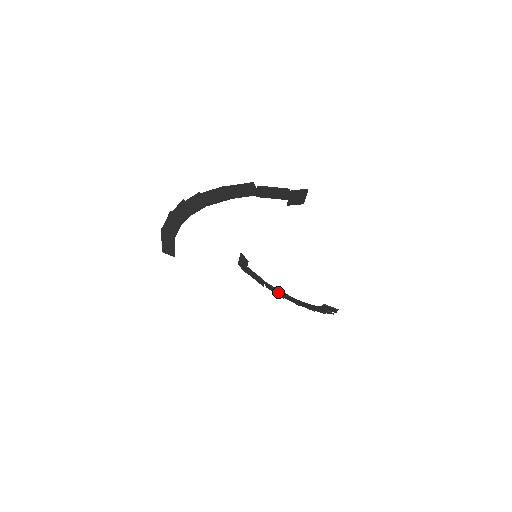
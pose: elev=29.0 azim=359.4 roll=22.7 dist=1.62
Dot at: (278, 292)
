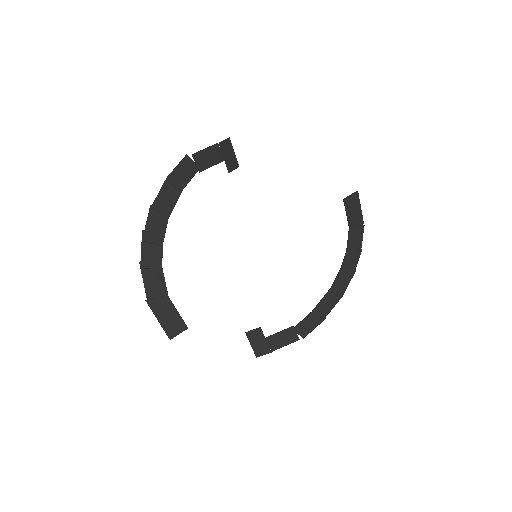
Dot at: (314, 316)
